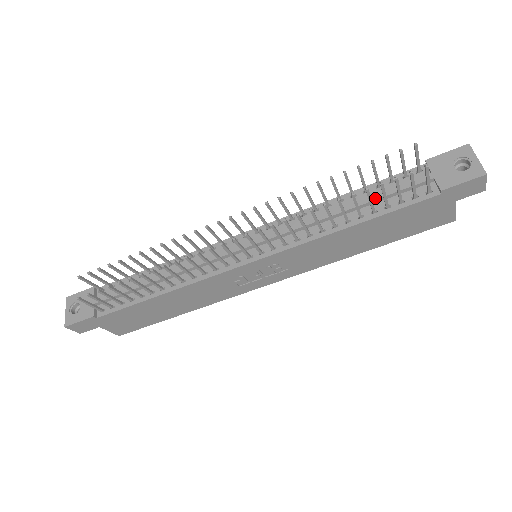
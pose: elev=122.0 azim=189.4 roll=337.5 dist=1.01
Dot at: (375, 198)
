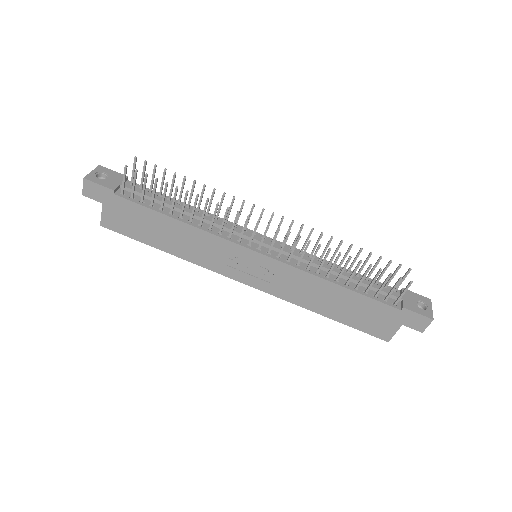
Dot at: (362, 281)
